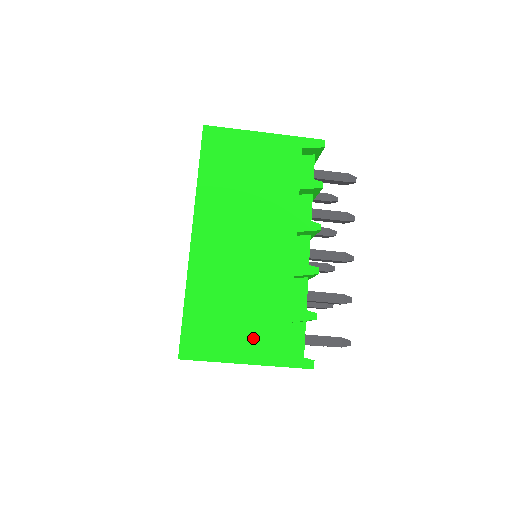
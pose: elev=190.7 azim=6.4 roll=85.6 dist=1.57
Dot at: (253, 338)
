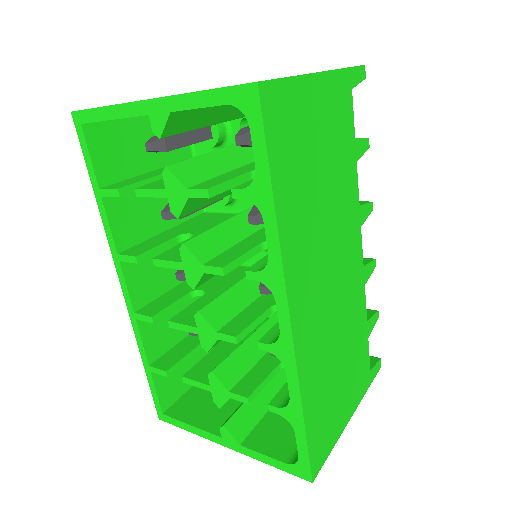
Dot at: (352, 385)
